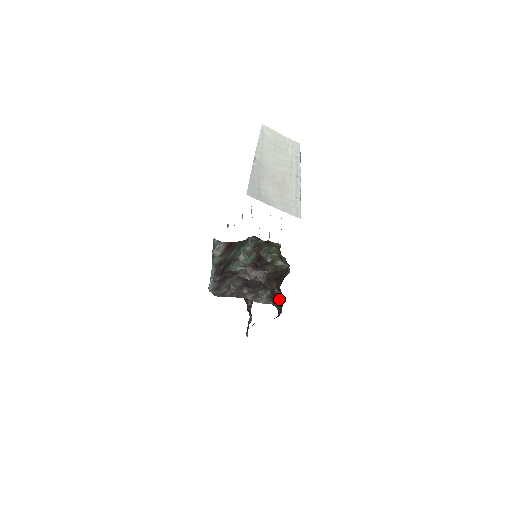
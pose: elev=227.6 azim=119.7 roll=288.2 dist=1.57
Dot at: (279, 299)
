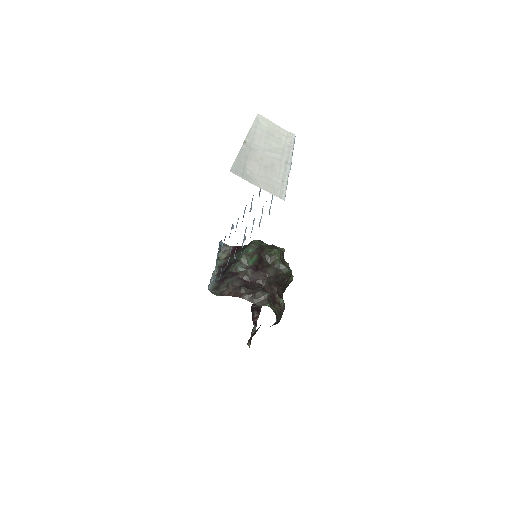
Dot at: (279, 304)
